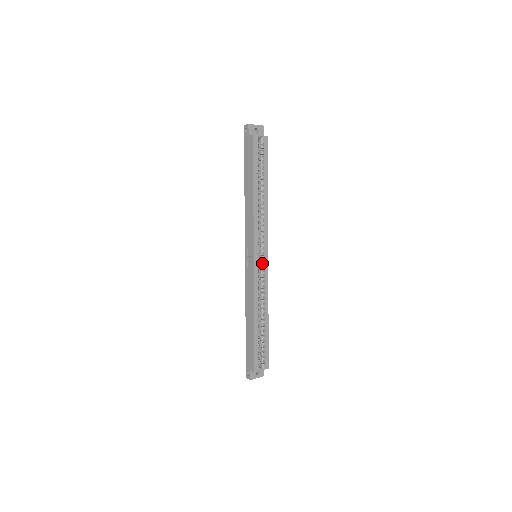
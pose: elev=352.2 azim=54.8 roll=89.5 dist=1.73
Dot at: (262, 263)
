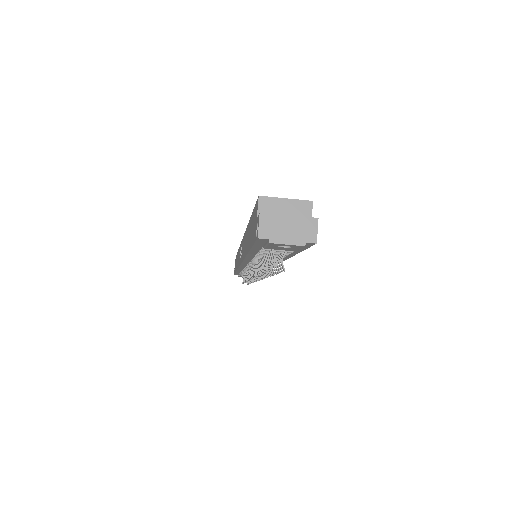
Dot at: occluded
